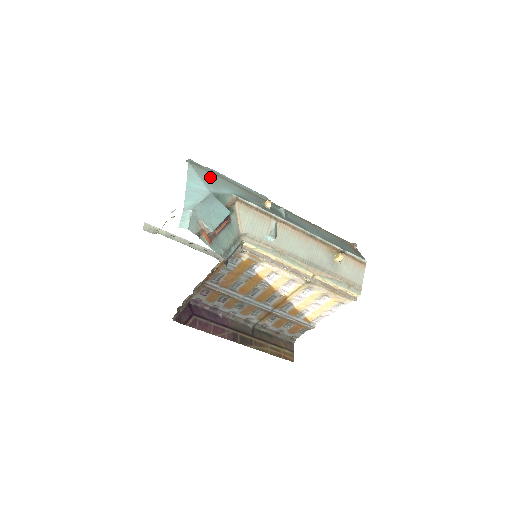
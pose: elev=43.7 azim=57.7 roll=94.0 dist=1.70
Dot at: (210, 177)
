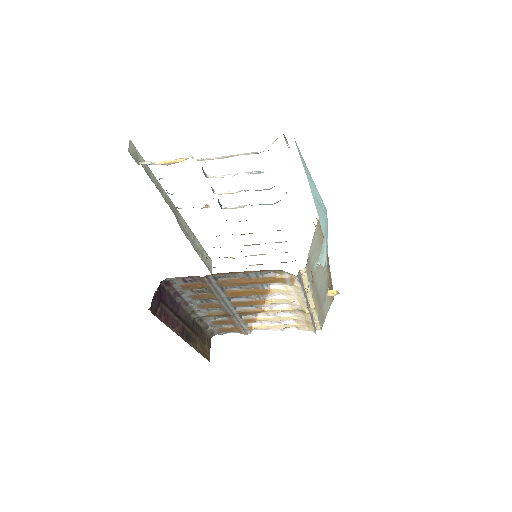
Dot at: occluded
